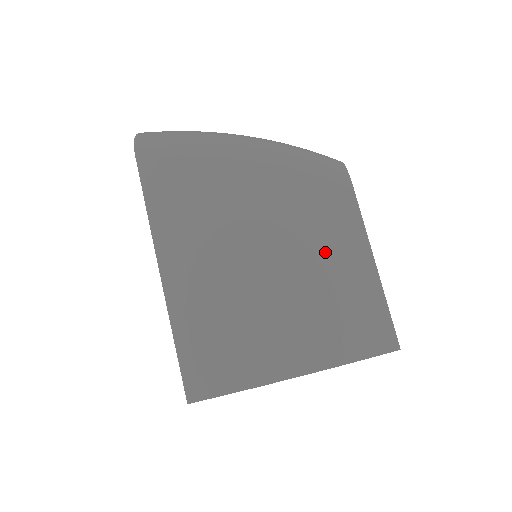
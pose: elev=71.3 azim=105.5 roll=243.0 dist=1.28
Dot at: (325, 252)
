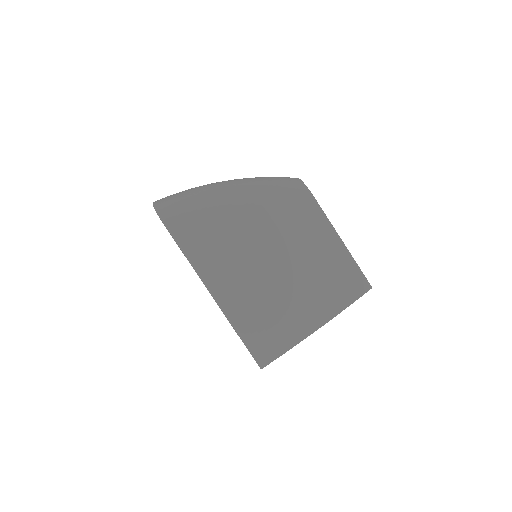
Dot at: (311, 245)
